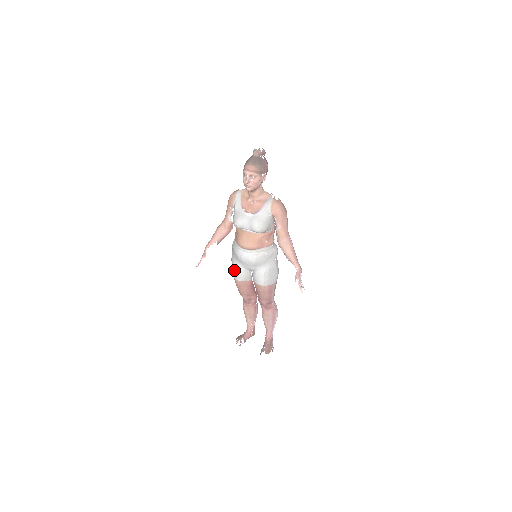
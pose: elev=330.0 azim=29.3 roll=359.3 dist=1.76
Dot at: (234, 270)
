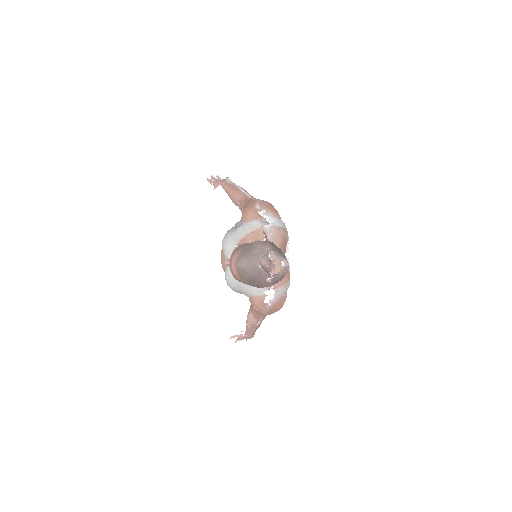
Dot at: occluded
